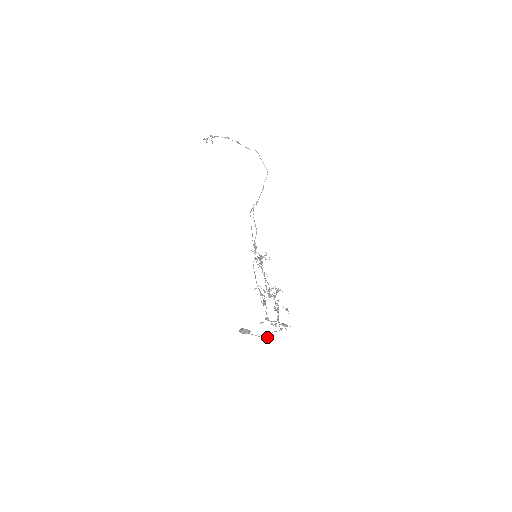
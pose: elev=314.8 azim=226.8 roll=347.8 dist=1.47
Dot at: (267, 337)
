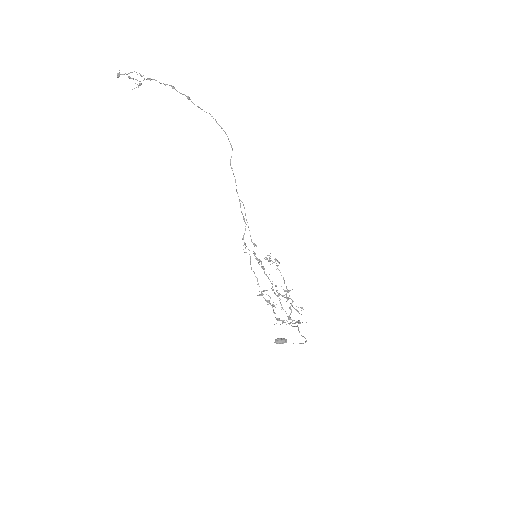
Dot at: (306, 341)
